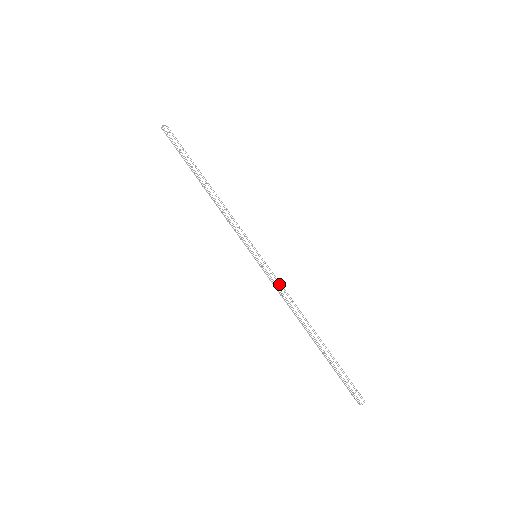
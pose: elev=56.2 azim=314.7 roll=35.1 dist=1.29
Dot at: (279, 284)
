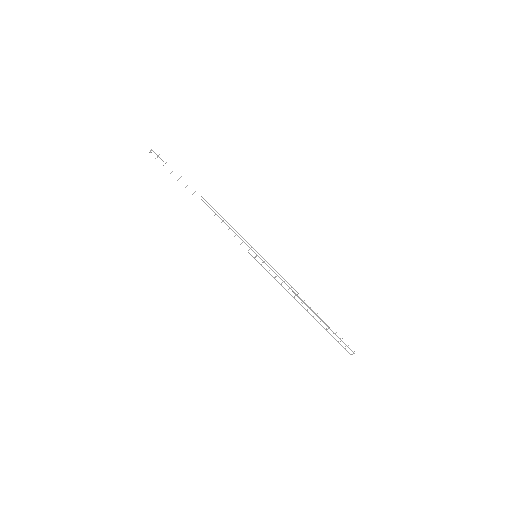
Dot at: occluded
